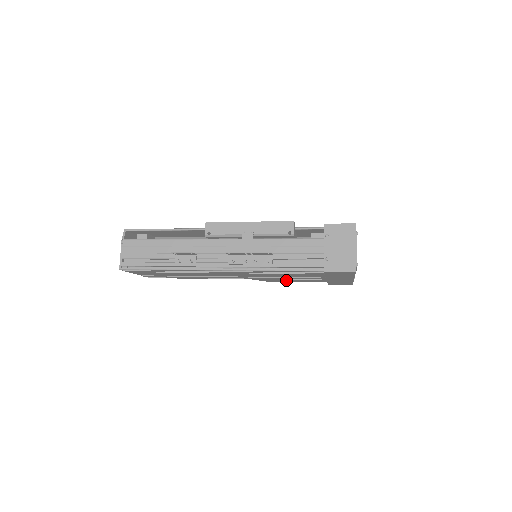
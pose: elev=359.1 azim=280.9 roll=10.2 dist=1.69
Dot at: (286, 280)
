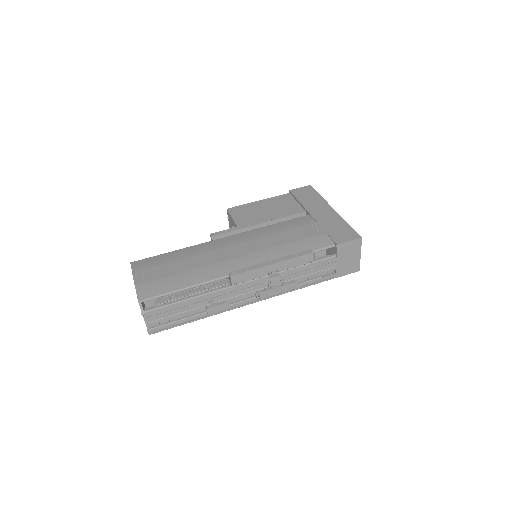
Dot at: occluded
